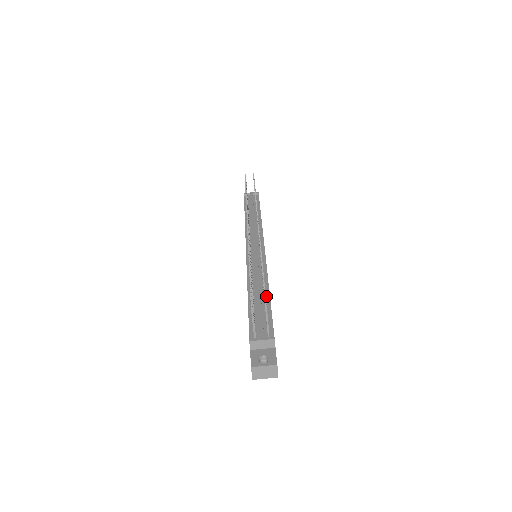
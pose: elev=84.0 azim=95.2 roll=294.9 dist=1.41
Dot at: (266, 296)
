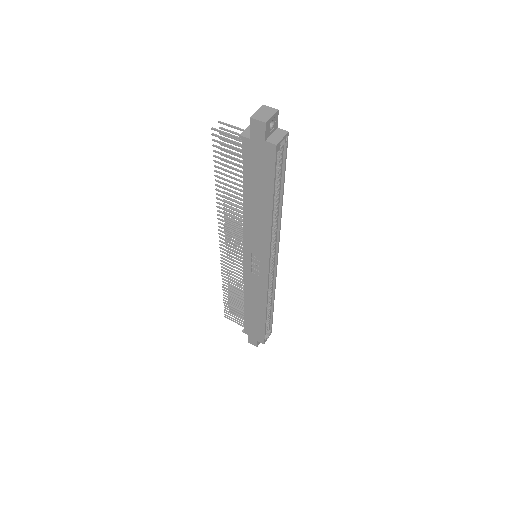
Dot at: occluded
